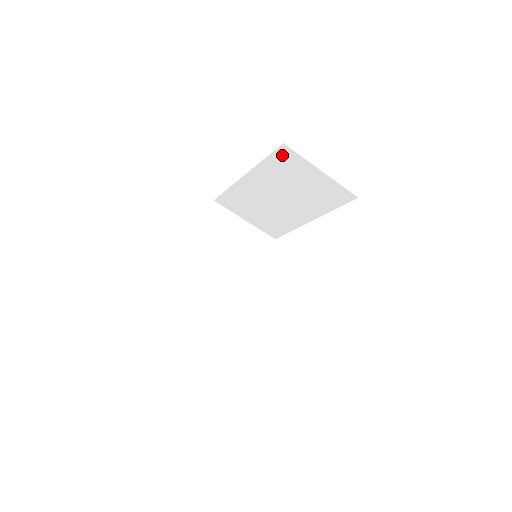
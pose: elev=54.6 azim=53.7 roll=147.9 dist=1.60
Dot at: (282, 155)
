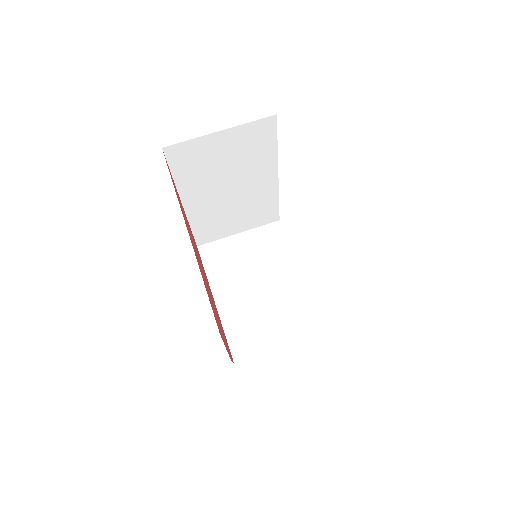
Dot at: (176, 157)
